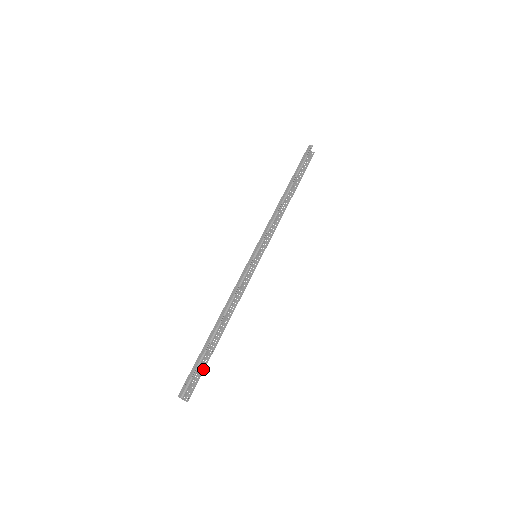
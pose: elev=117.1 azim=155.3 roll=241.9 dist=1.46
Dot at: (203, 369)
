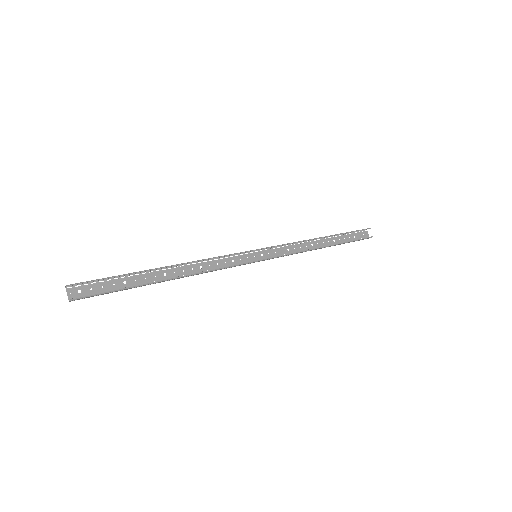
Dot at: (117, 289)
